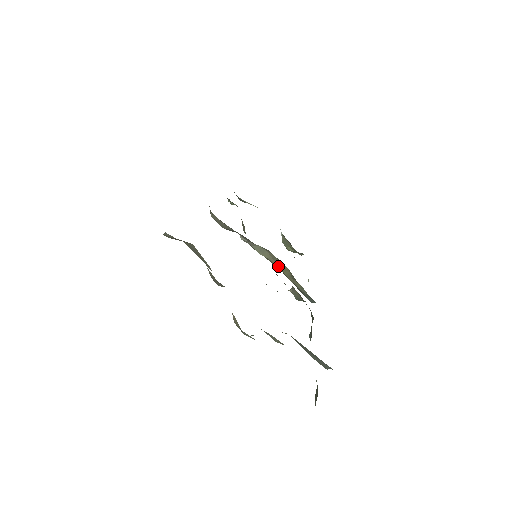
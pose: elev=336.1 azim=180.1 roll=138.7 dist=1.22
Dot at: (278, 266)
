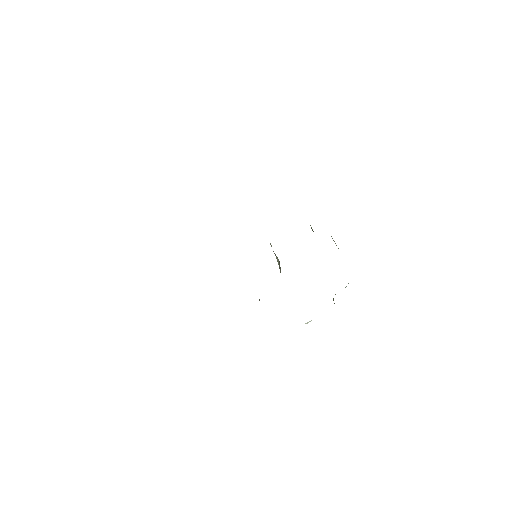
Dot at: occluded
